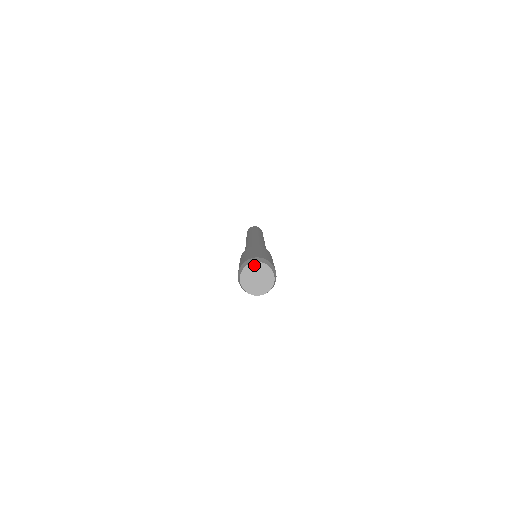
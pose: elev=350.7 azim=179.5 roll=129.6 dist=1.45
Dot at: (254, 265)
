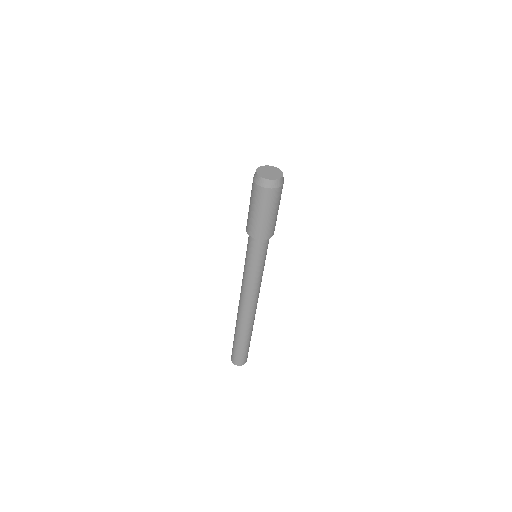
Dot at: (266, 167)
